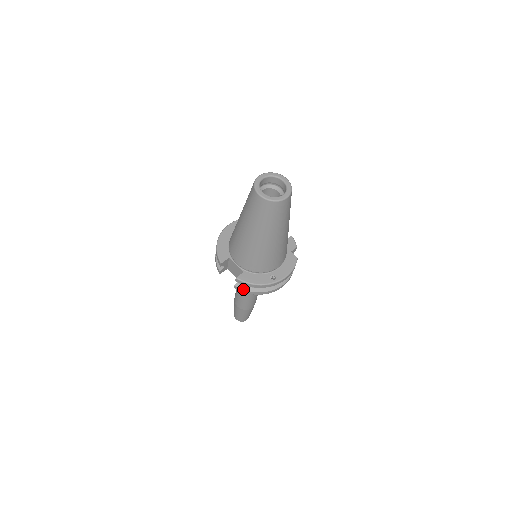
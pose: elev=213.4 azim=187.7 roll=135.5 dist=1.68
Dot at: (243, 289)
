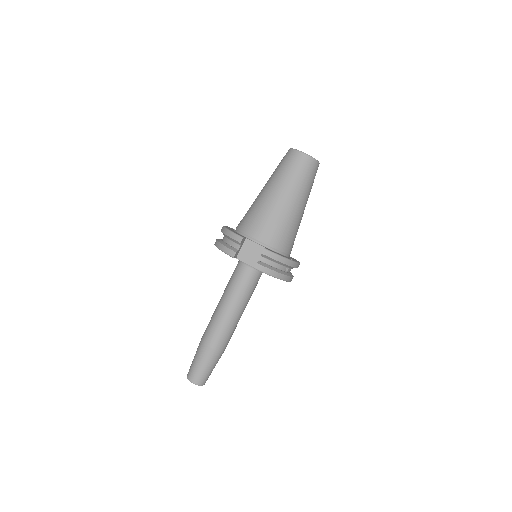
Dot at: (266, 267)
